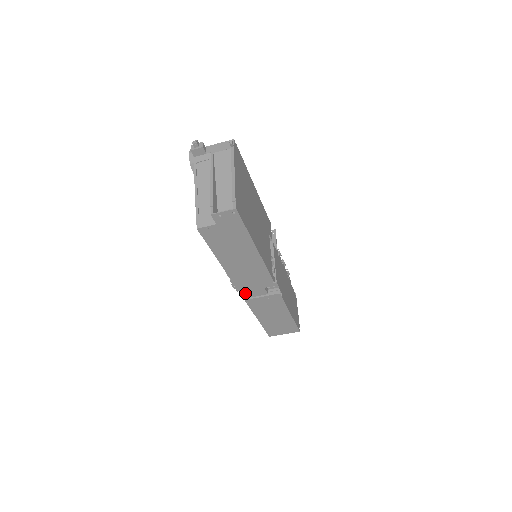
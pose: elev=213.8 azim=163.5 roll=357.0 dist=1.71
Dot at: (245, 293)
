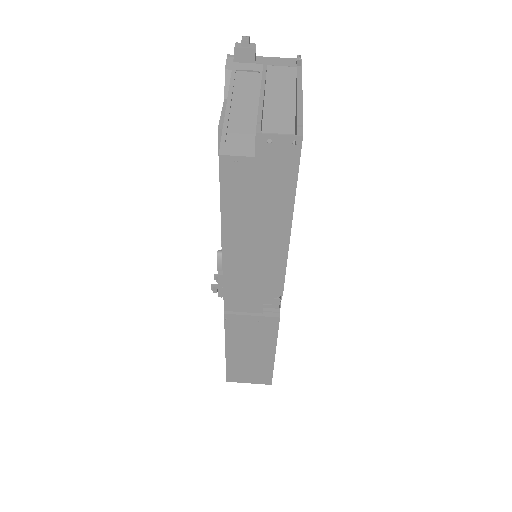
Dot at: (231, 302)
